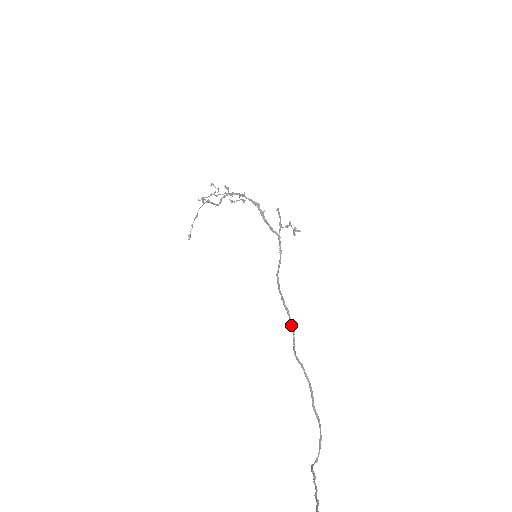
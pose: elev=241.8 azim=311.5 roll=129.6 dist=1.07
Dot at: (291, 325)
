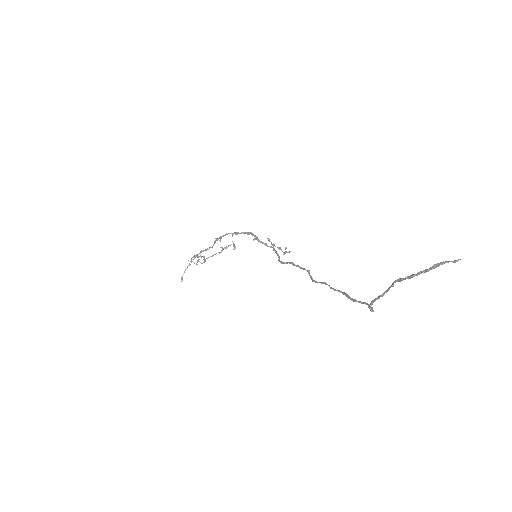
Dot at: (305, 269)
